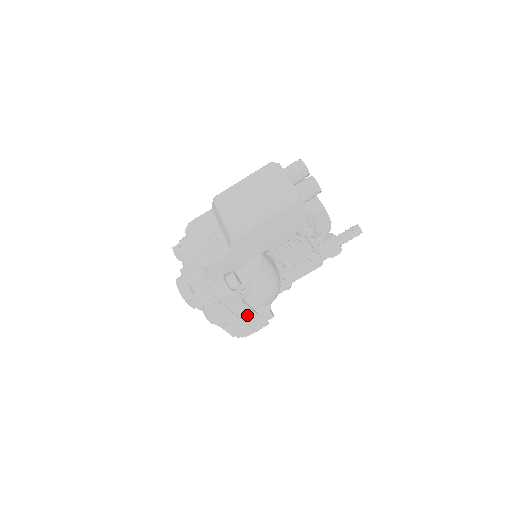
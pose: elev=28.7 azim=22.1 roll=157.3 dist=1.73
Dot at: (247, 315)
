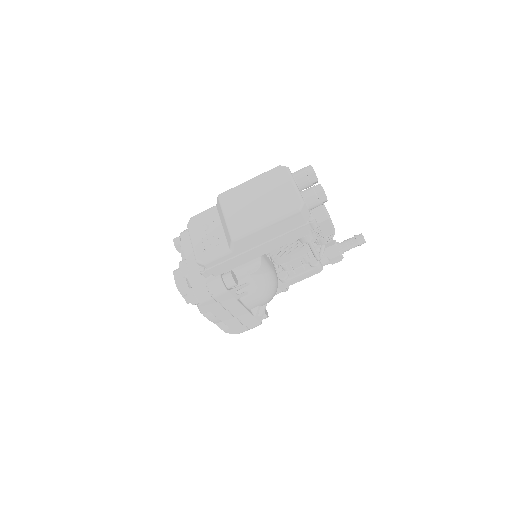
Dot at: (241, 314)
